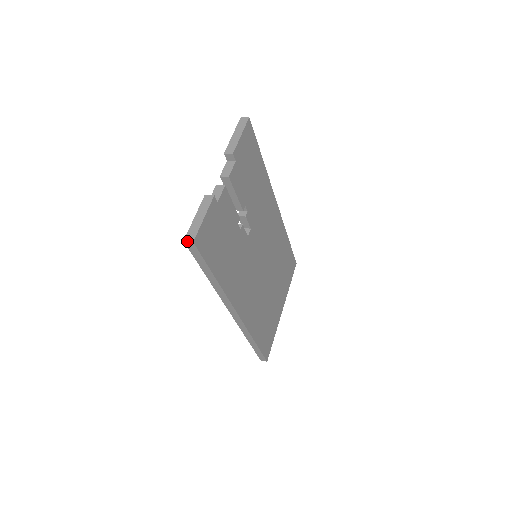
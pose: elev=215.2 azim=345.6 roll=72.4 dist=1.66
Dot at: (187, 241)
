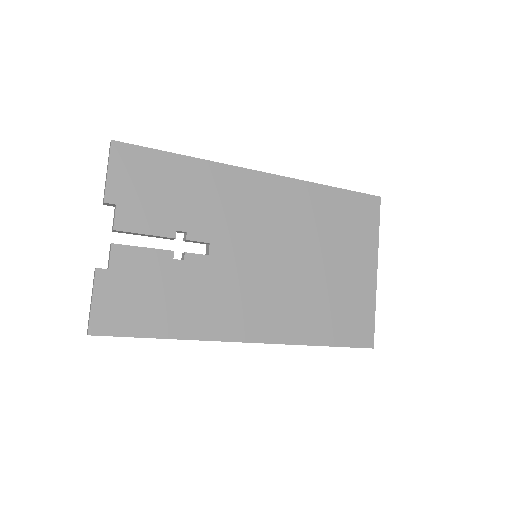
Dot at: (87, 334)
